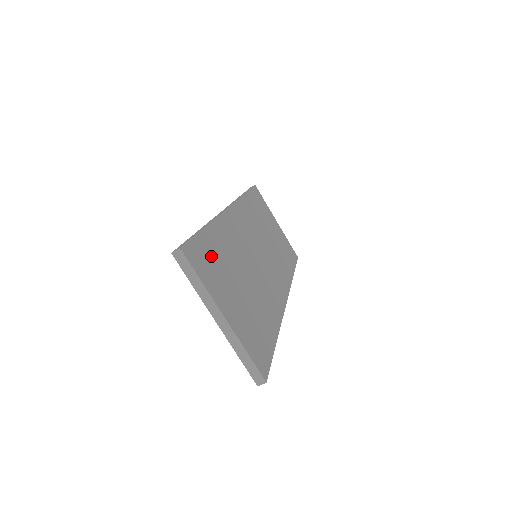
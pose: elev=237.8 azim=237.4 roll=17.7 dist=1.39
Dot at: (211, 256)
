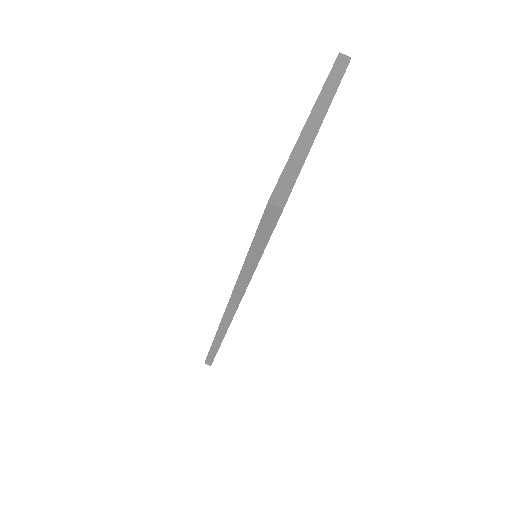
Dot at: occluded
